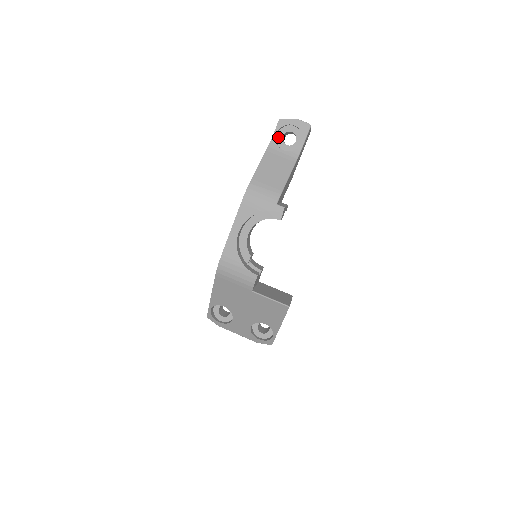
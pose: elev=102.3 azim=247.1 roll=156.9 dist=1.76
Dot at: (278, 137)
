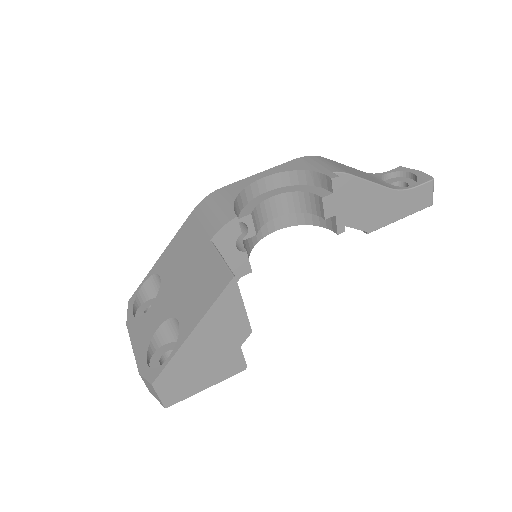
Dot at: (387, 181)
